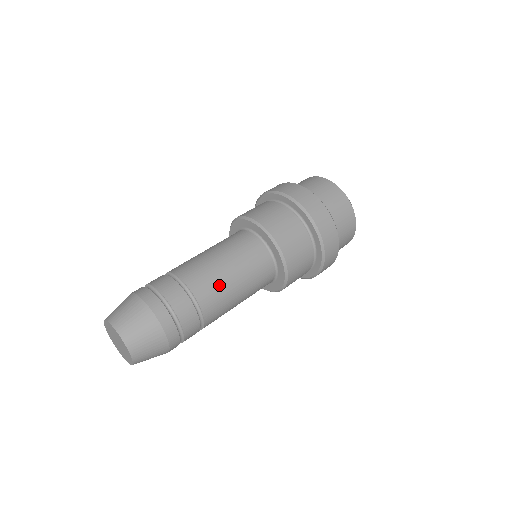
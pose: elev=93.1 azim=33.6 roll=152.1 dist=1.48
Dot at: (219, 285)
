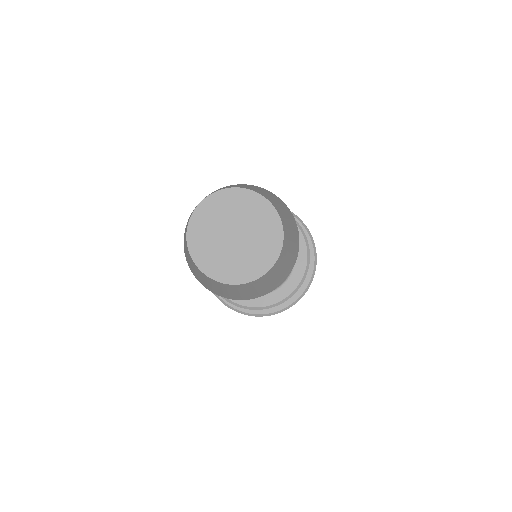
Dot at: occluded
